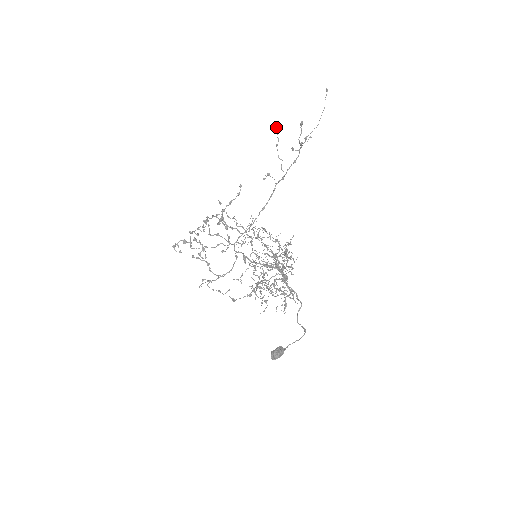
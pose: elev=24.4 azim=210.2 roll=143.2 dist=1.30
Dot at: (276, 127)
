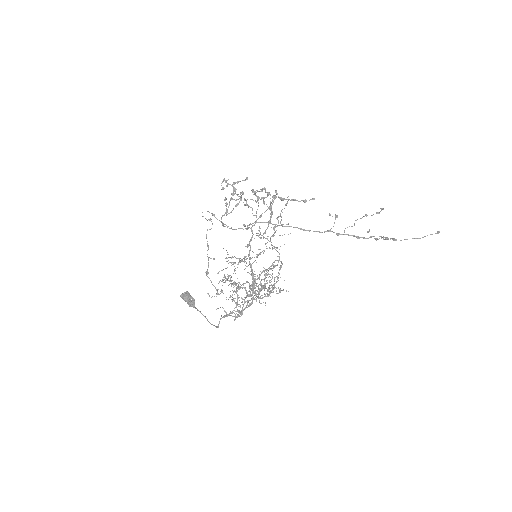
Dot at: (383, 209)
